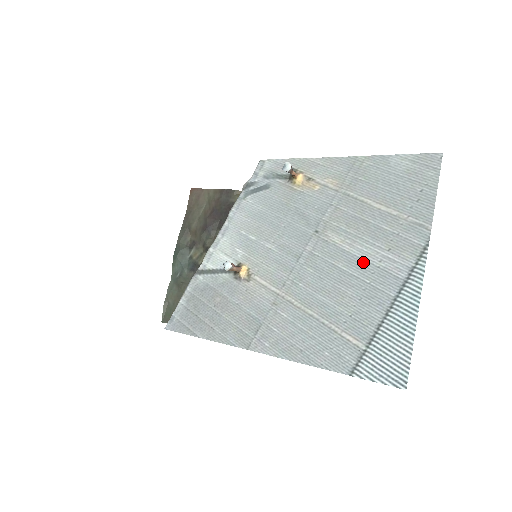
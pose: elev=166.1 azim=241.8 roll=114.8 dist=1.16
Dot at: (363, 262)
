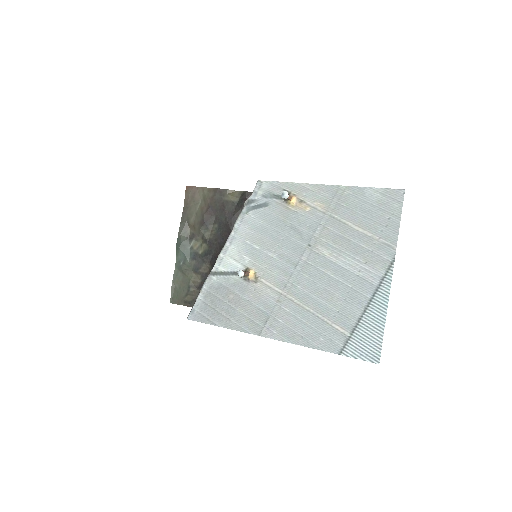
Dot at: (346, 271)
